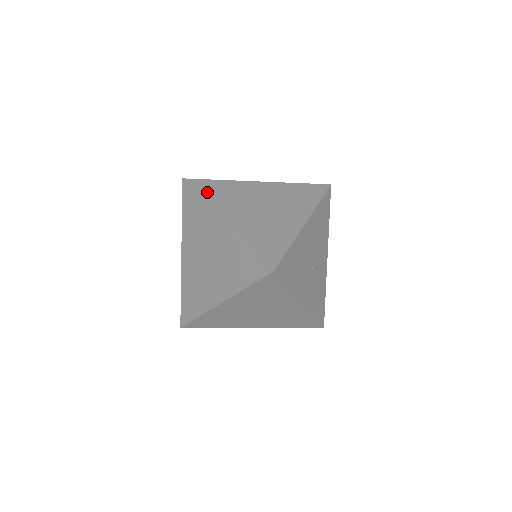
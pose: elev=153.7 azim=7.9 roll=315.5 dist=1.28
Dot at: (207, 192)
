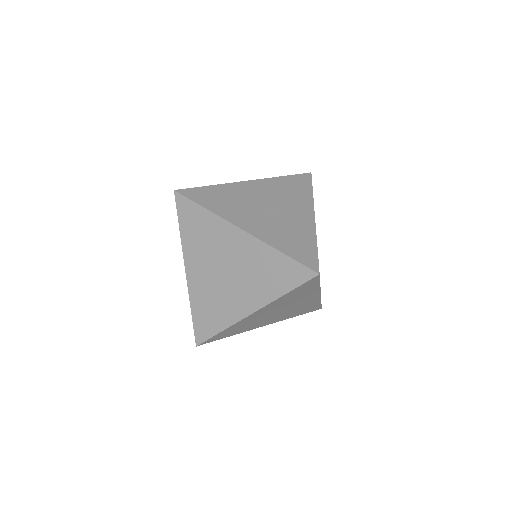
Dot at: occluded
